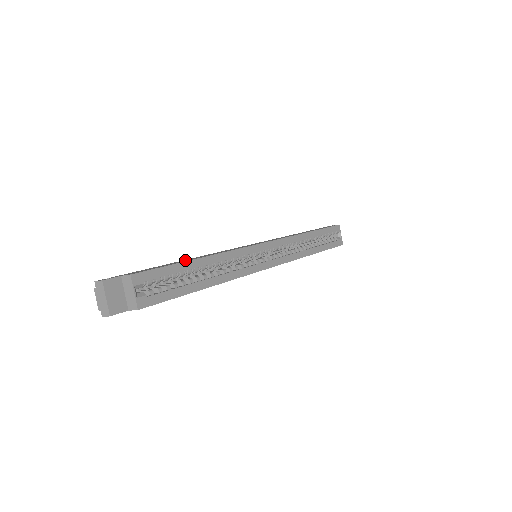
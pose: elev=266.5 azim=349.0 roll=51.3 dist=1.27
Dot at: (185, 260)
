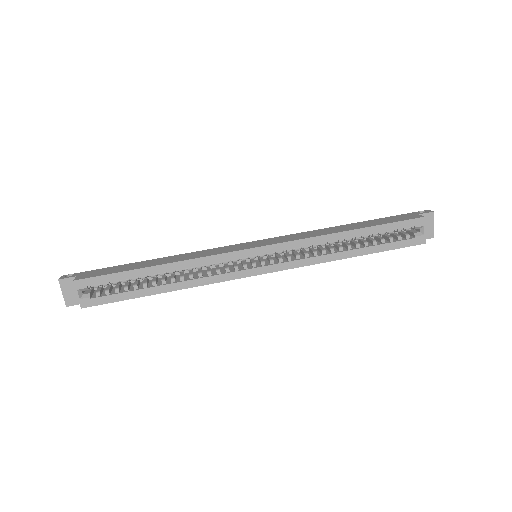
Dot at: (150, 262)
